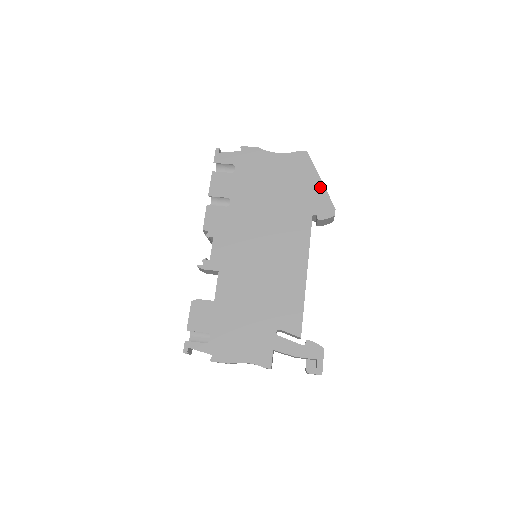
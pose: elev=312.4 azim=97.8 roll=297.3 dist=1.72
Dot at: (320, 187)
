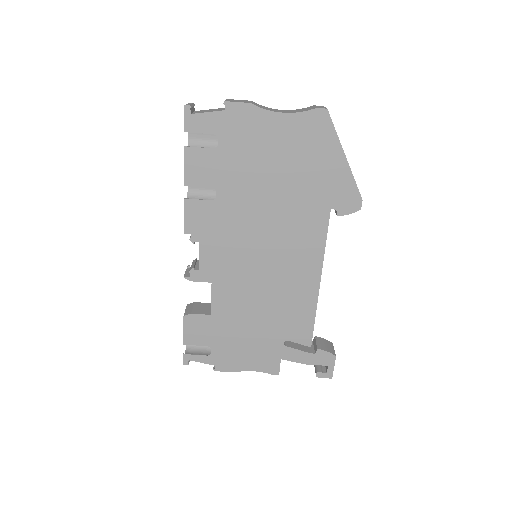
Dot at: (343, 168)
